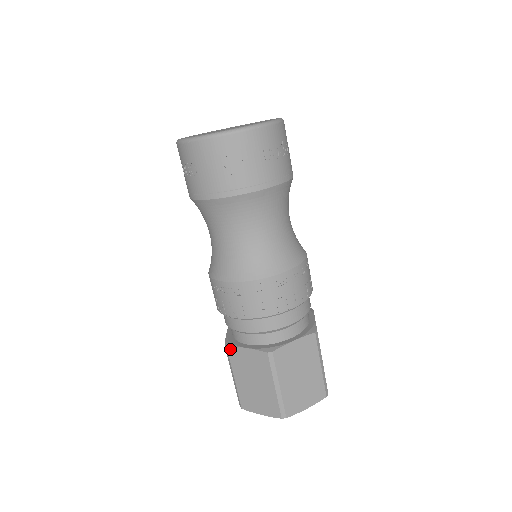
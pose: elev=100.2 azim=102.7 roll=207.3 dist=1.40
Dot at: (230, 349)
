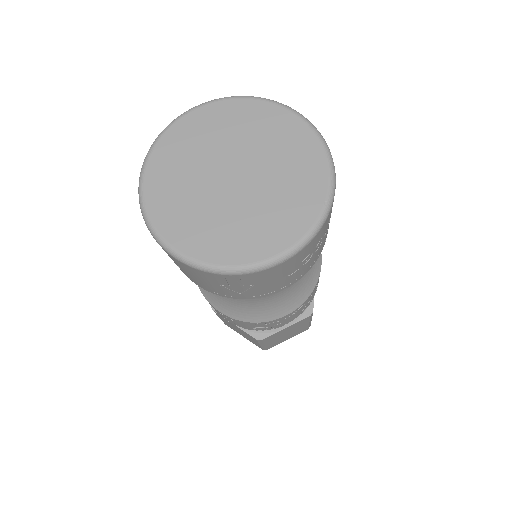
Dot at: (217, 313)
